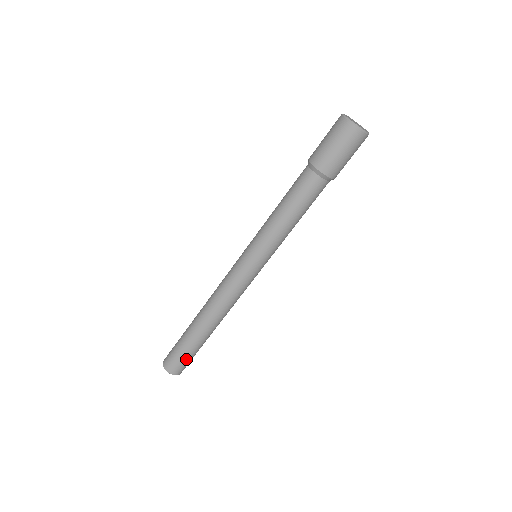
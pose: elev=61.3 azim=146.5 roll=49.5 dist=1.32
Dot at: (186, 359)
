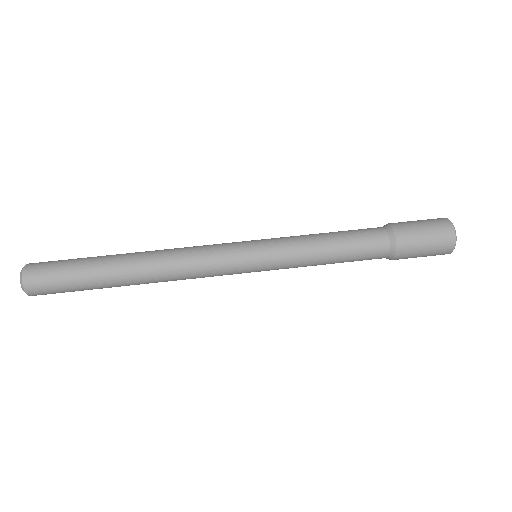
Dot at: (61, 273)
